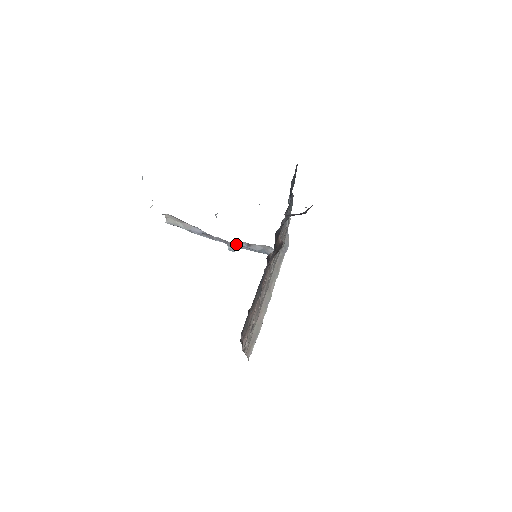
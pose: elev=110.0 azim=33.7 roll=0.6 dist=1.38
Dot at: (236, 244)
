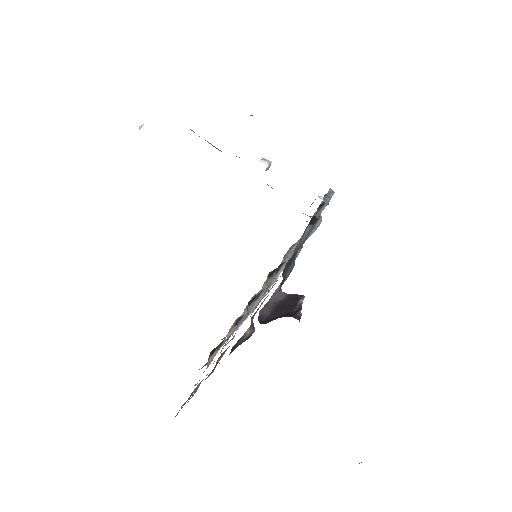
Dot at: occluded
